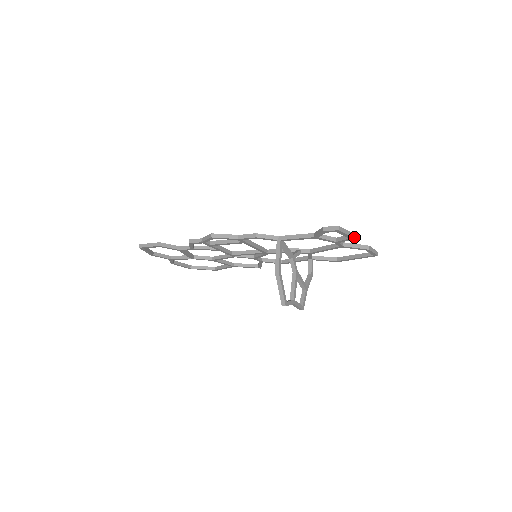
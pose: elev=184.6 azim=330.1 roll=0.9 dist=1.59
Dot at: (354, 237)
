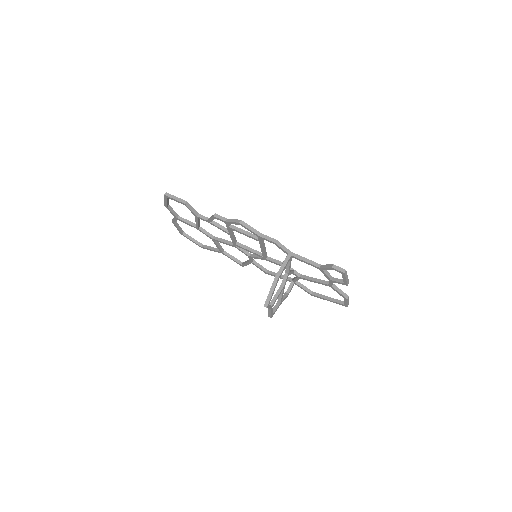
Dot at: occluded
